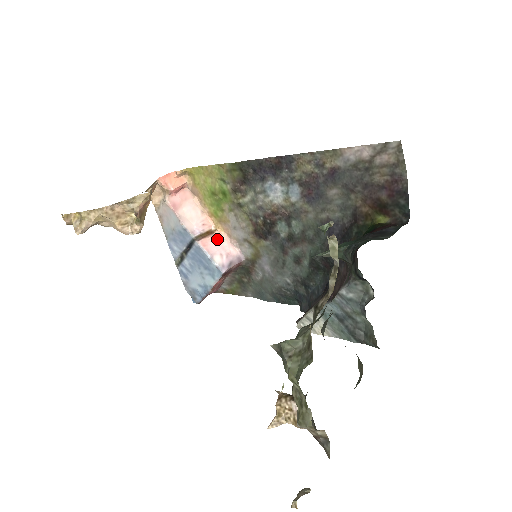
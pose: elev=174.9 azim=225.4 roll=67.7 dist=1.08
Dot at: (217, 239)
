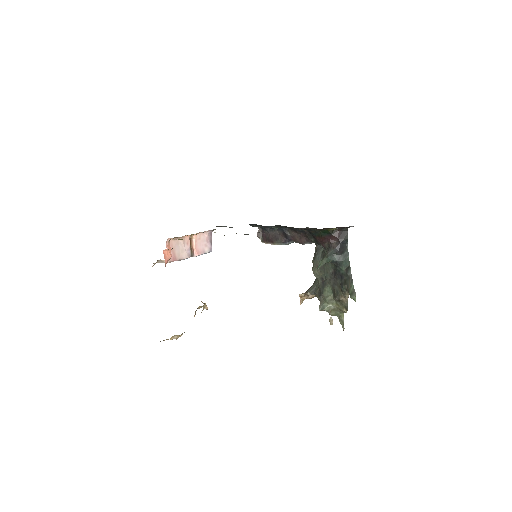
Dot at: (198, 241)
